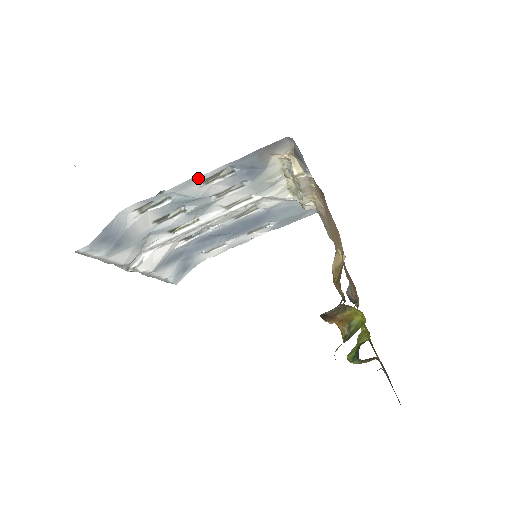
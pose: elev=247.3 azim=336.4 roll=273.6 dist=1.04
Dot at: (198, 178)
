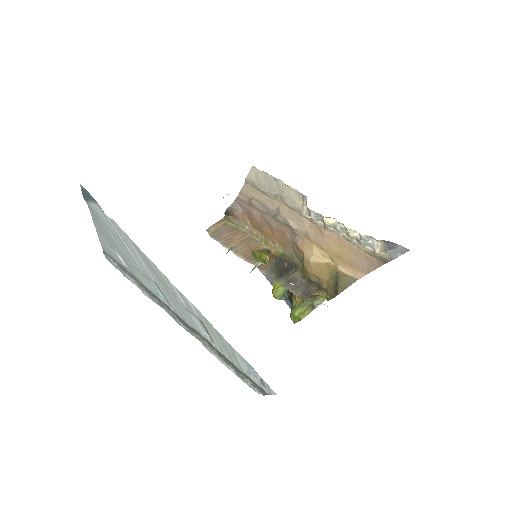
Dot at: occluded
